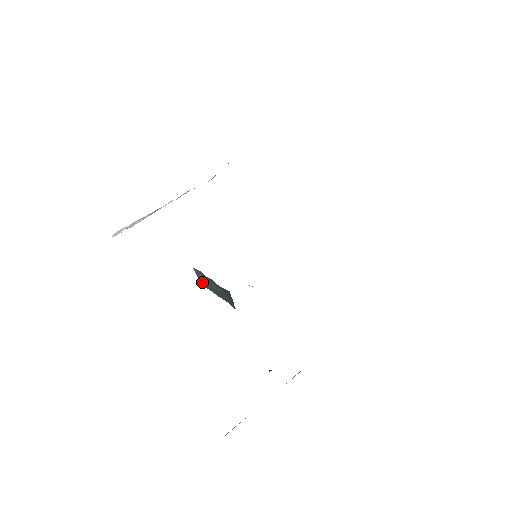
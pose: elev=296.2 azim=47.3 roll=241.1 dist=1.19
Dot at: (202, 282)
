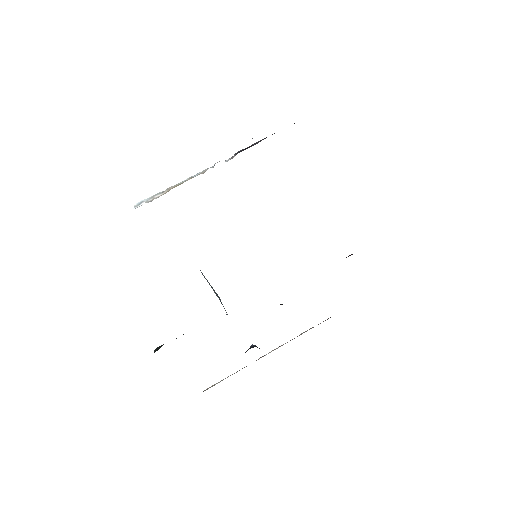
Dot at: occluded
